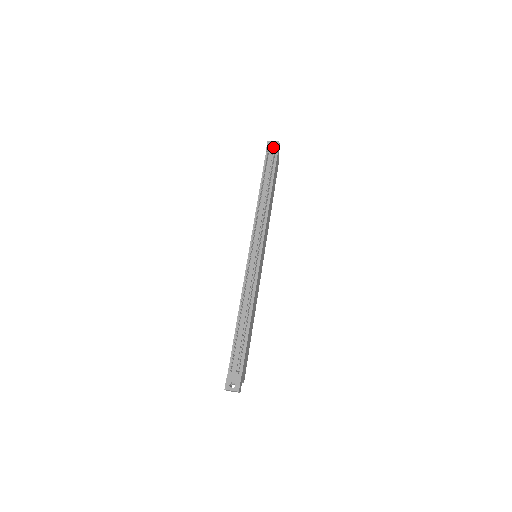
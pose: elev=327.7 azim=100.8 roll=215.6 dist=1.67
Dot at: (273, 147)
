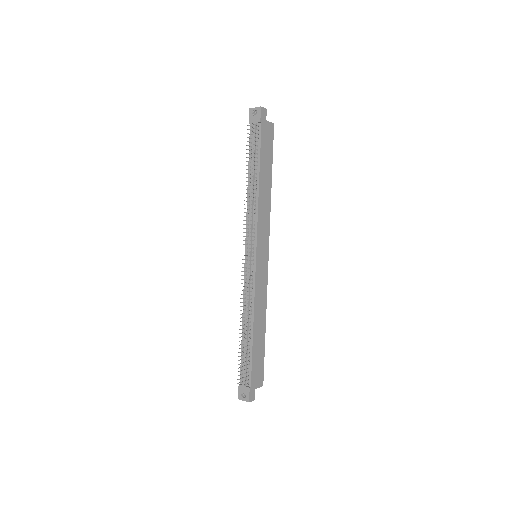
Dot at: (255, 116)
